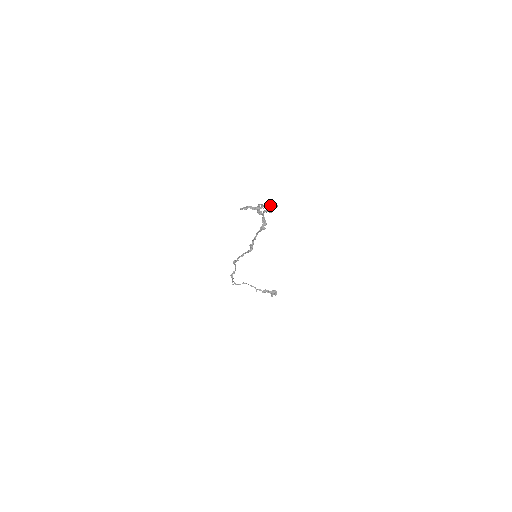
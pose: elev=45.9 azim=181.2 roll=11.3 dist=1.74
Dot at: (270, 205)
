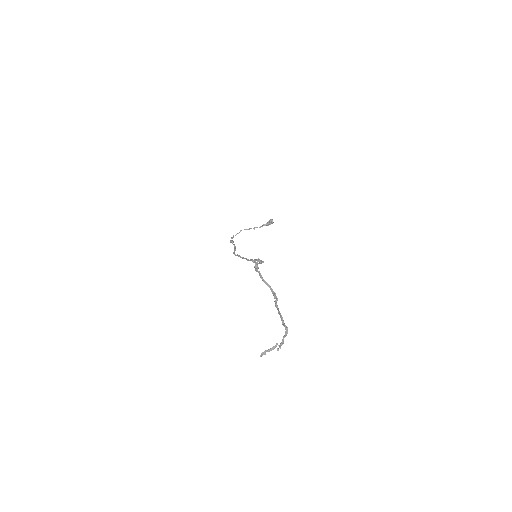
Dot at: (283, 338)
